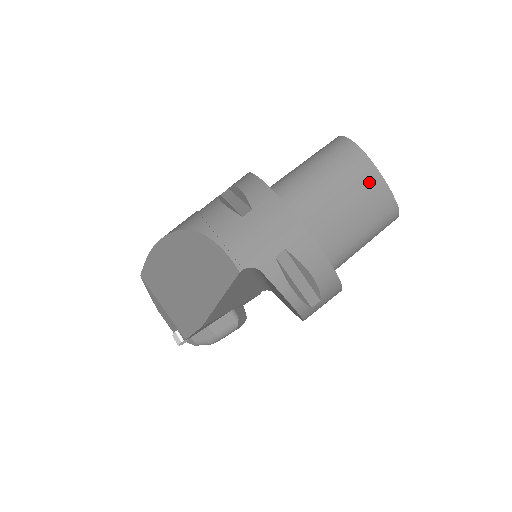
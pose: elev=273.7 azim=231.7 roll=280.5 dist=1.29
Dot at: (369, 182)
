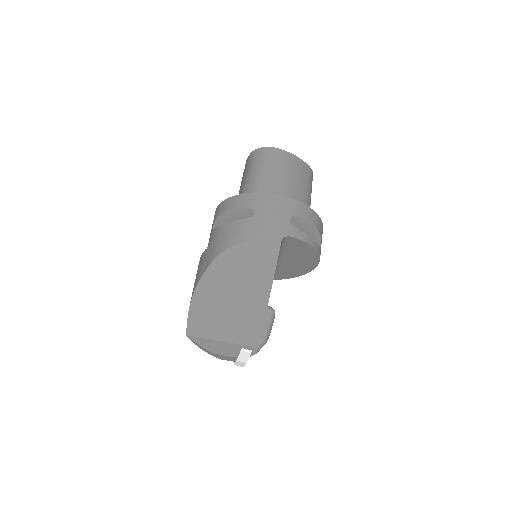
Dot at: (292, 162)
